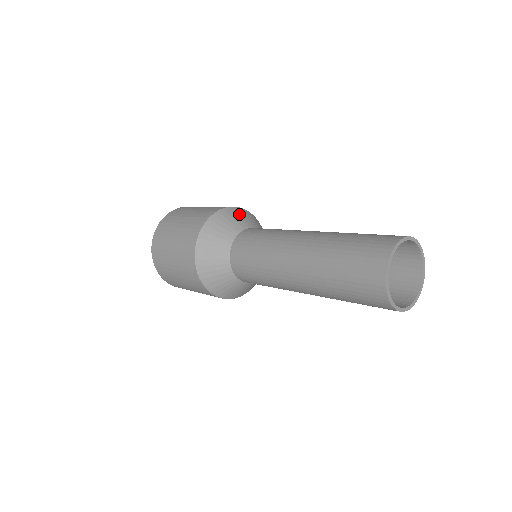
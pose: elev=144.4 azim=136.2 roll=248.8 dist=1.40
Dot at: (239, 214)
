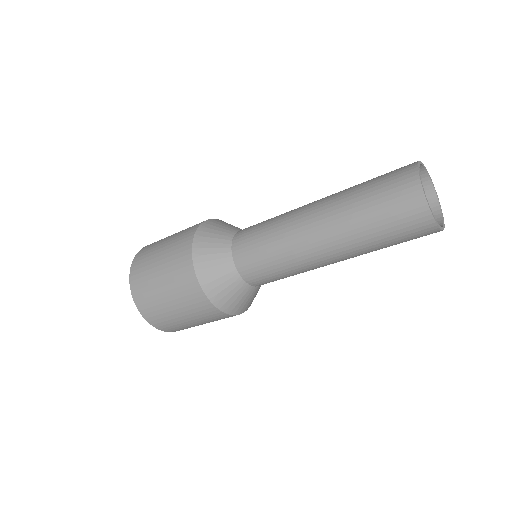
Dot at: occluded
